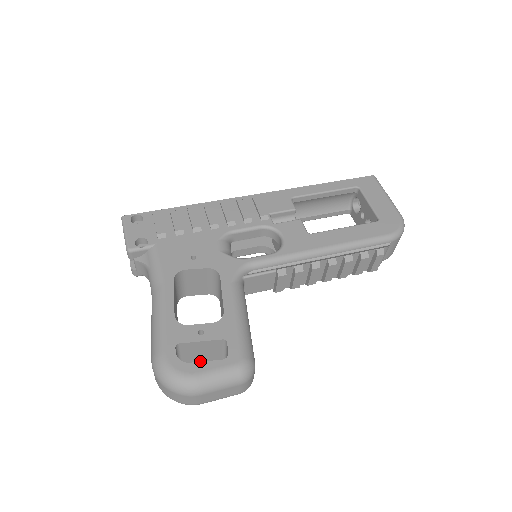
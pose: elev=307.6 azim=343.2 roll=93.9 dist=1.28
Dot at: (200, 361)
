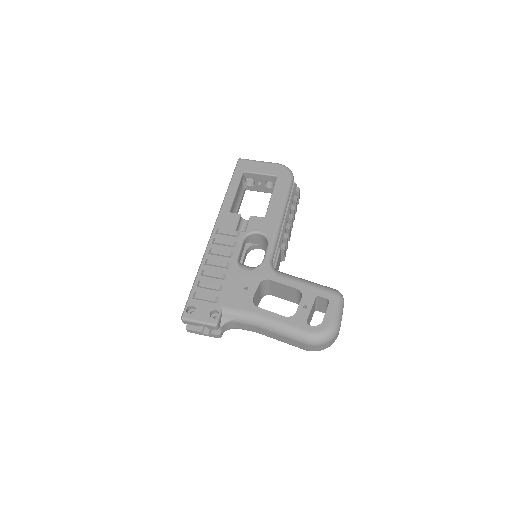
Dot at: (309, 323)
